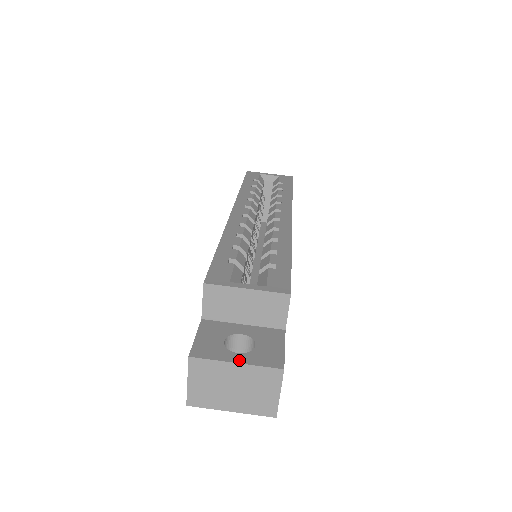
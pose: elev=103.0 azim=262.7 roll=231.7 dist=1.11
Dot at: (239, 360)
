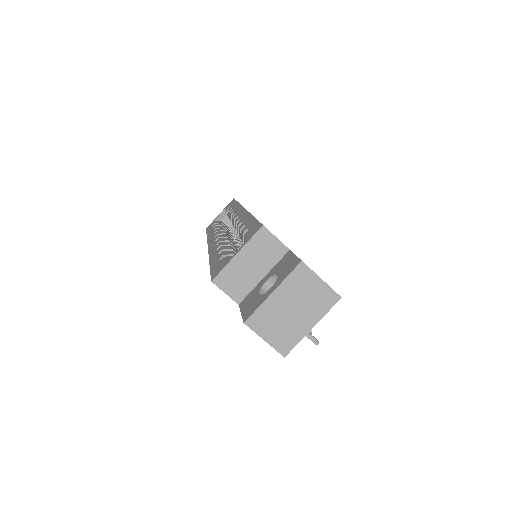
Dot at: (273, 289)
